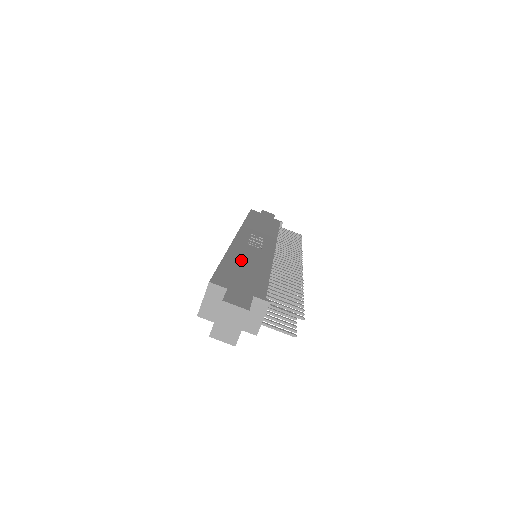
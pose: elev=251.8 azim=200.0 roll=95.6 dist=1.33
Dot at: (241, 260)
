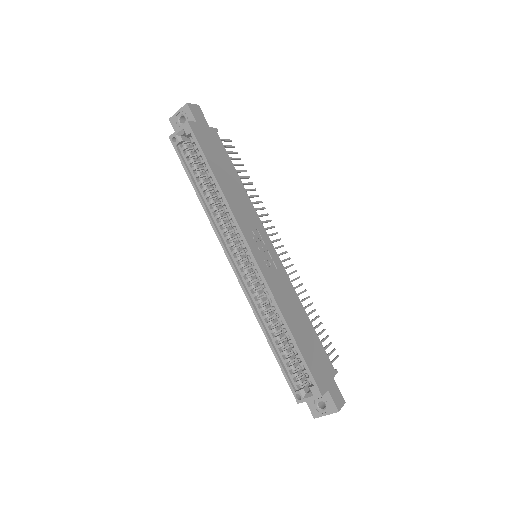
Dot at: (295, 321)
